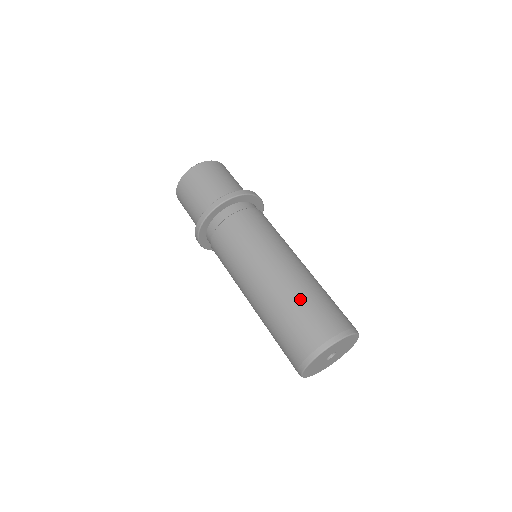
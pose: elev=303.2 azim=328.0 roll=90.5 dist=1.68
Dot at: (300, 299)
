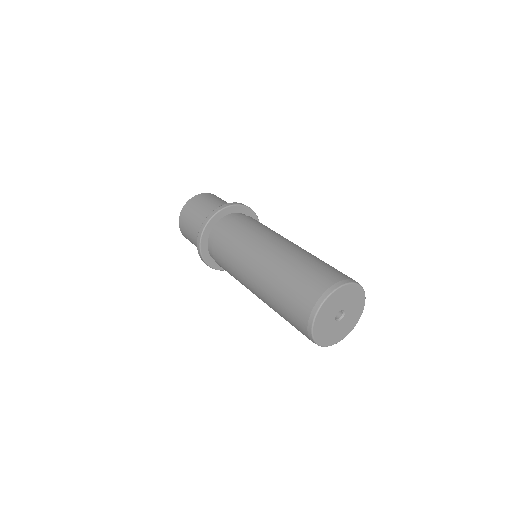
Dot at: (289, 271)
